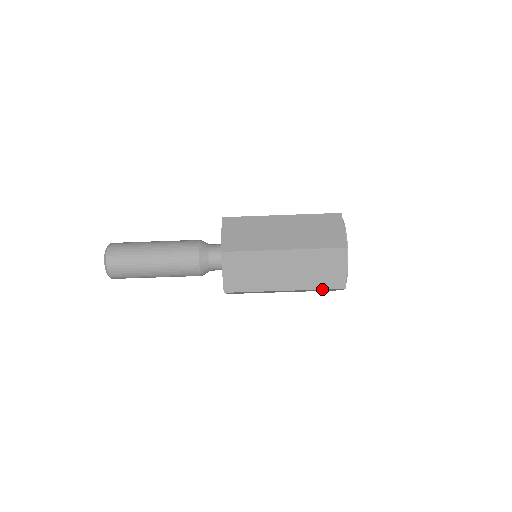
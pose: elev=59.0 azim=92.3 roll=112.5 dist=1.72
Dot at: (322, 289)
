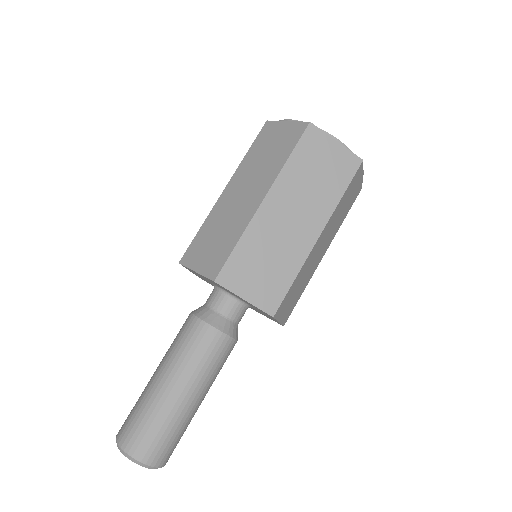
Dot at: (346, 189)
